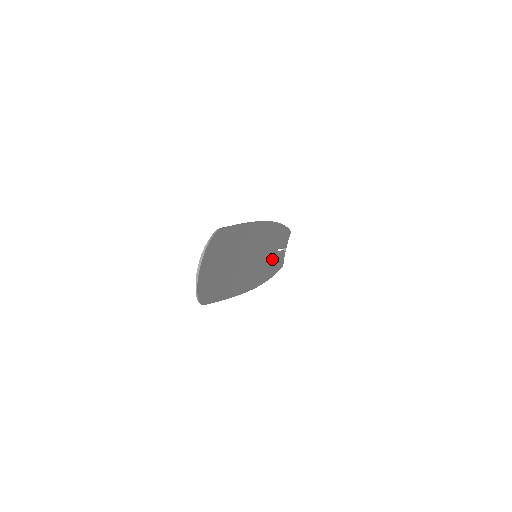
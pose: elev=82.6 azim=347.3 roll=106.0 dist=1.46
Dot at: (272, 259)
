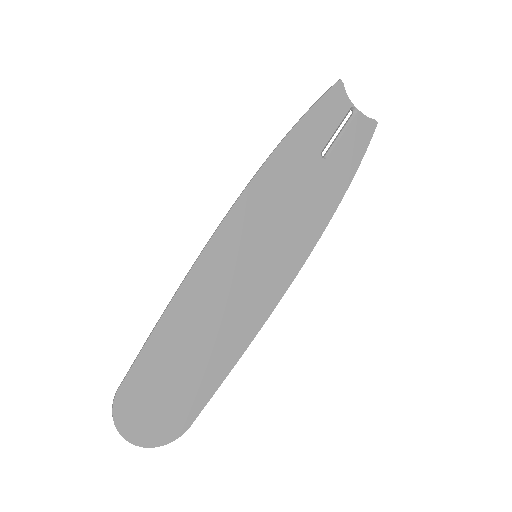
Dot at: (317, 183)
